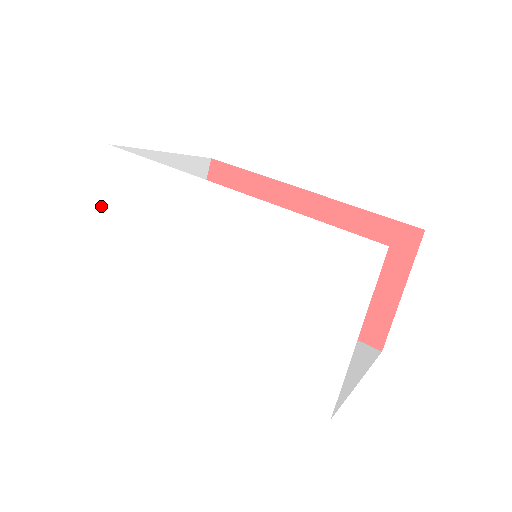
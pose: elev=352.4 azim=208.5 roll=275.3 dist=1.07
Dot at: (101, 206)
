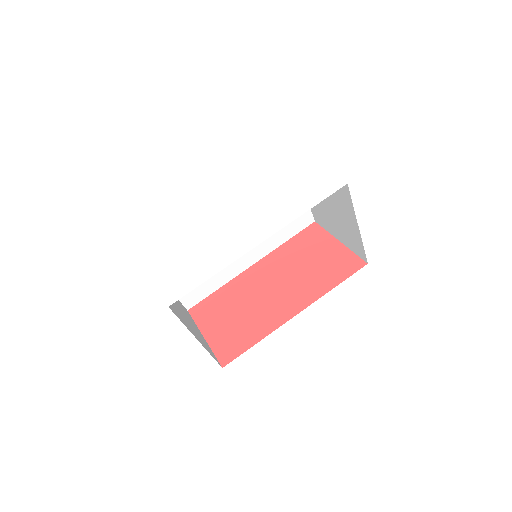
Dot at: (150, 269)
